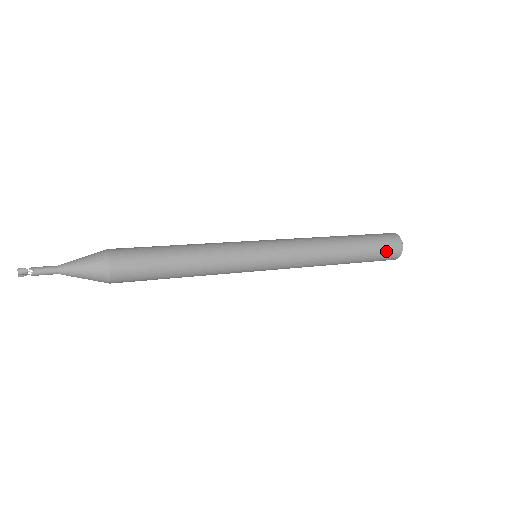
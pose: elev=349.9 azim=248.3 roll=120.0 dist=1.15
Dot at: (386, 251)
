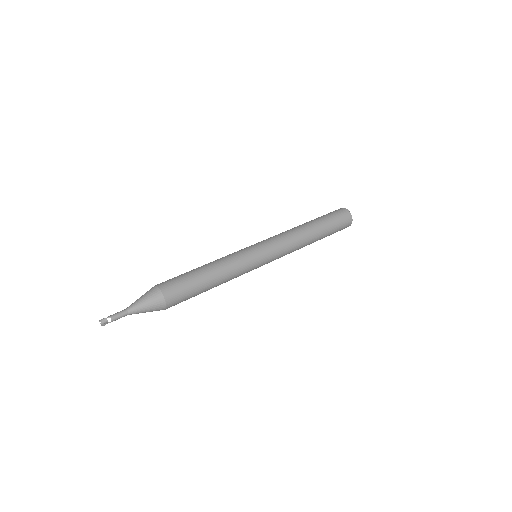
Dot at: (341, 220)
